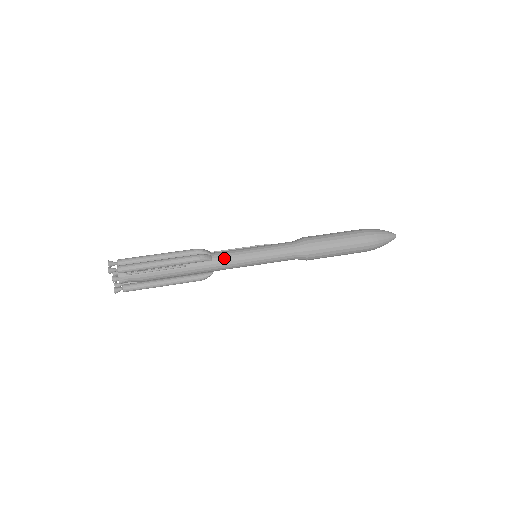
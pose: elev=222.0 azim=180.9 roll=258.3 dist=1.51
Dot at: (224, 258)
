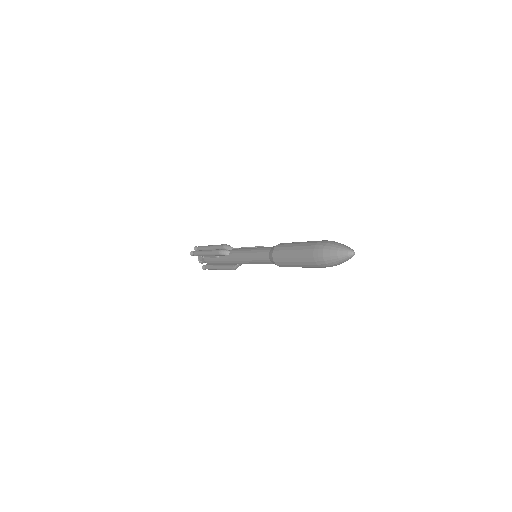
Dot at: (234, 255)
